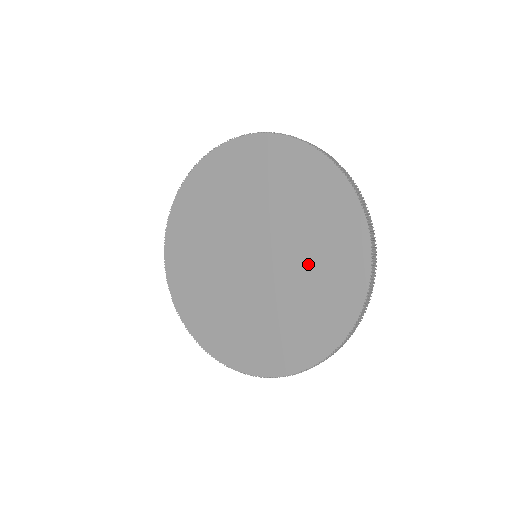
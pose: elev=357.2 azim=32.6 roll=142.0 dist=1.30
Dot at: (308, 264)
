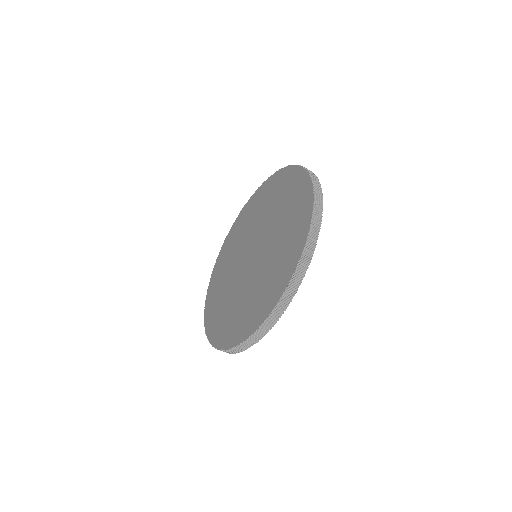
Dot at: (274, 209)
